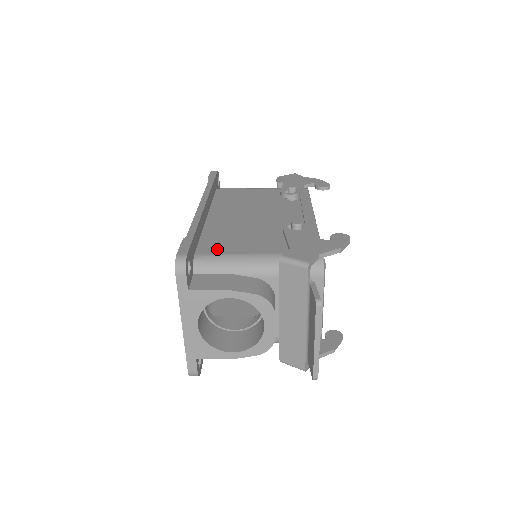
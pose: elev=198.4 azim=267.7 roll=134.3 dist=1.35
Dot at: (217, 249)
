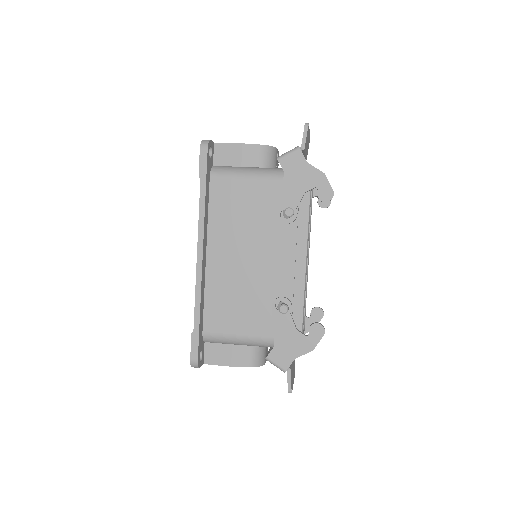
Dot at: (219, 326)
